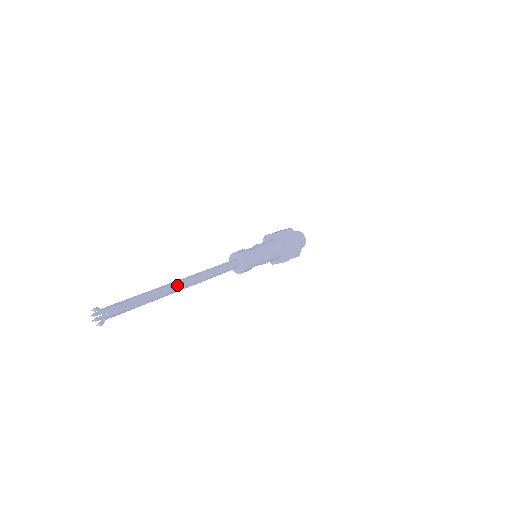
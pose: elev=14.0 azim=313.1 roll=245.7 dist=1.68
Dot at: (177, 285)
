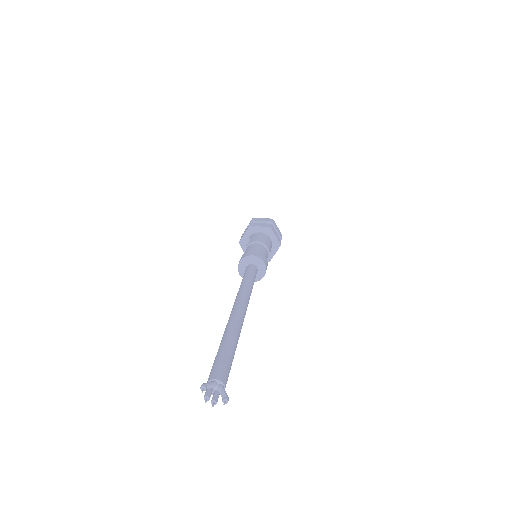
Dot at: (238, 312)
